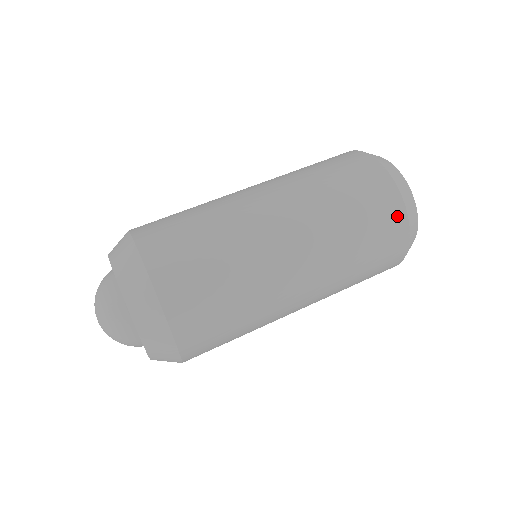
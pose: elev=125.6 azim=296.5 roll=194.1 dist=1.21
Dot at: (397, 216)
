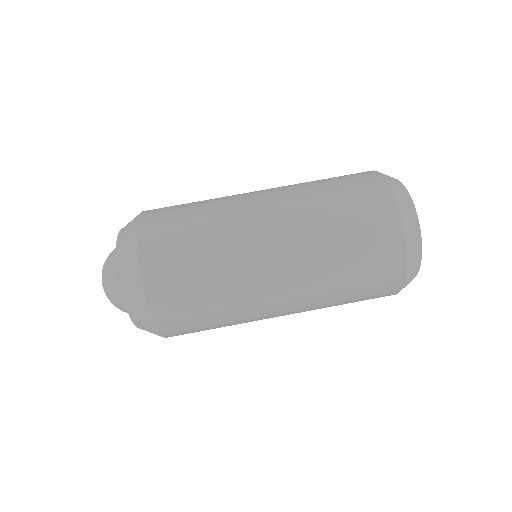
Dot at: occluded
